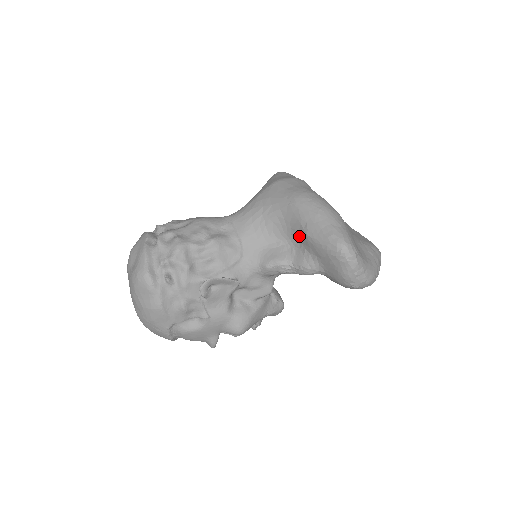
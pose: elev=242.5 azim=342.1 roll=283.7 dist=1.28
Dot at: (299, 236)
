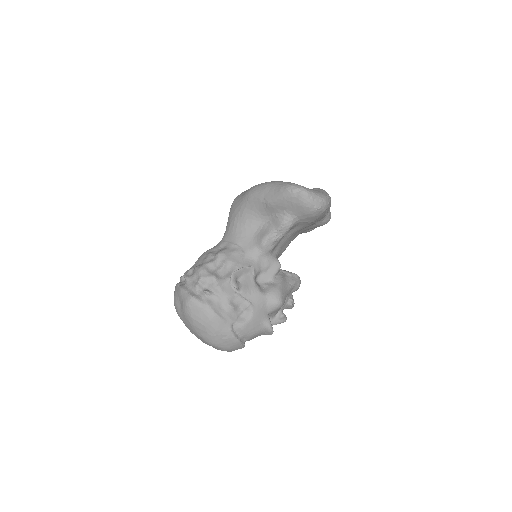
Dot at: (266, 210)
